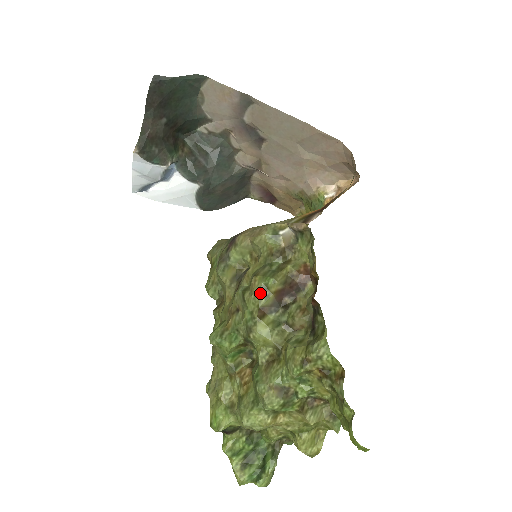
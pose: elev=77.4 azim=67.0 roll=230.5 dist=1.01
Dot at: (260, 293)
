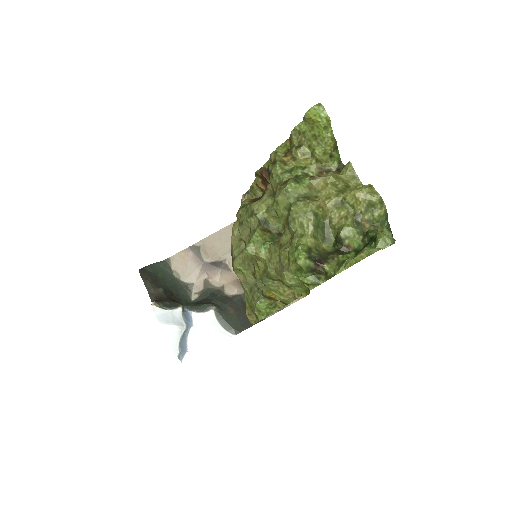
Dot at: (242, 207)
